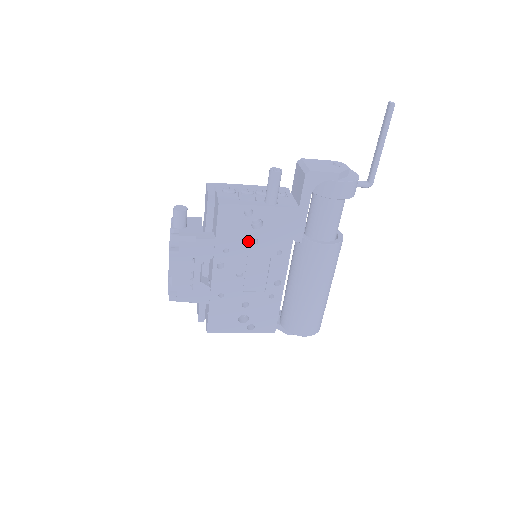
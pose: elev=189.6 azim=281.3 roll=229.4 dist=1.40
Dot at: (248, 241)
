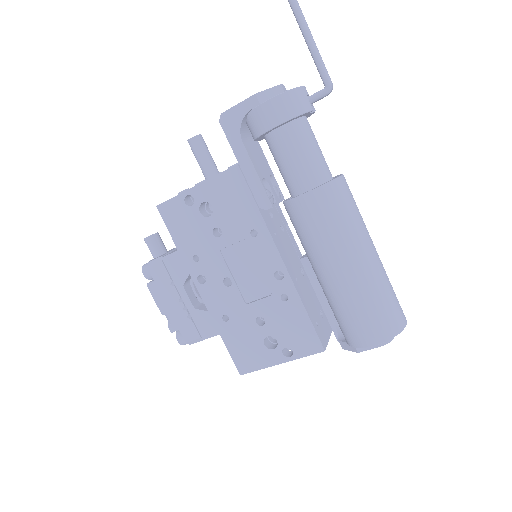
Dot at: (210, 235)
